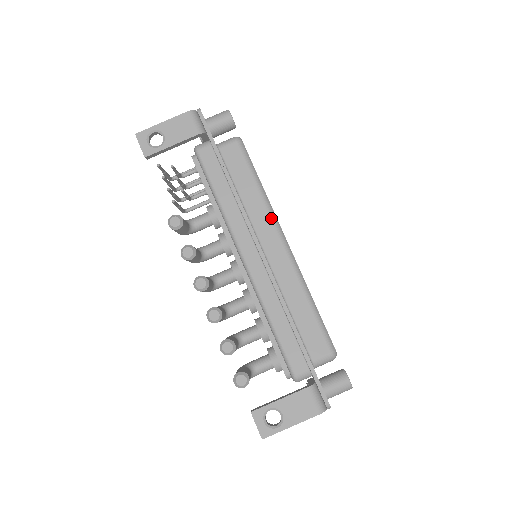
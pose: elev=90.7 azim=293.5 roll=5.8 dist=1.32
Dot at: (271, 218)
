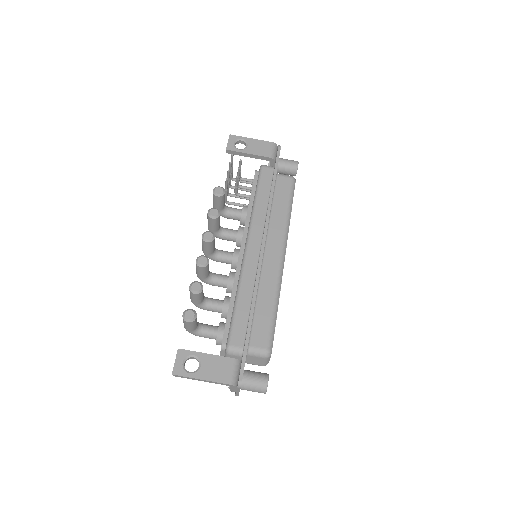
Dot at: (284, 235)
